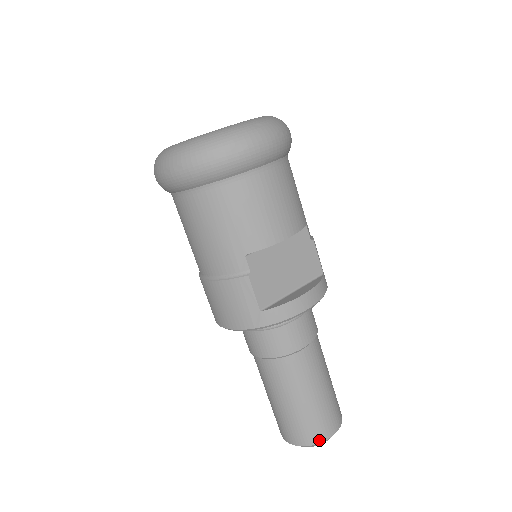
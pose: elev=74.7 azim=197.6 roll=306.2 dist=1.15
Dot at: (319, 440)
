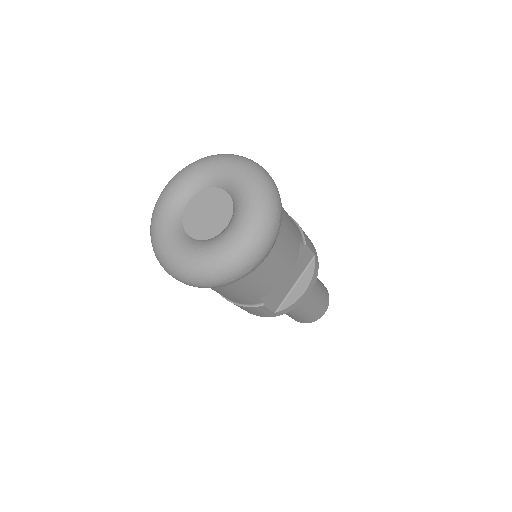
Dot at: (316, 320)
